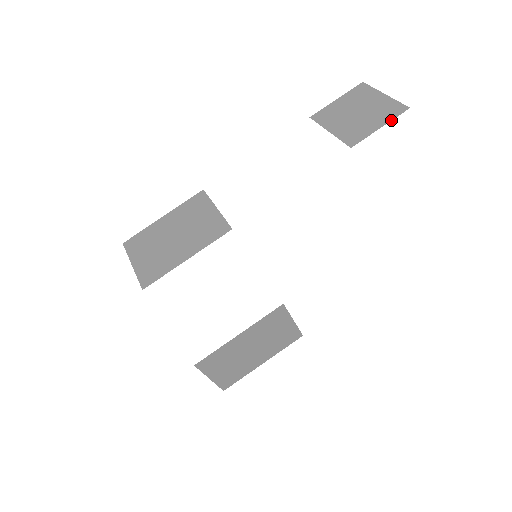
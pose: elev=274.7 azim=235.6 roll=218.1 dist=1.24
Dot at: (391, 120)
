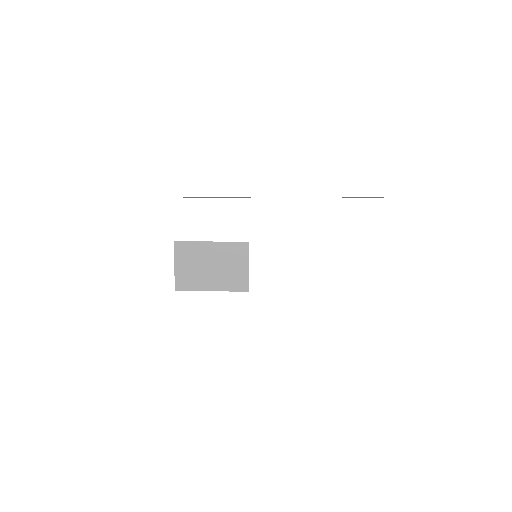
Dot at: occluded
